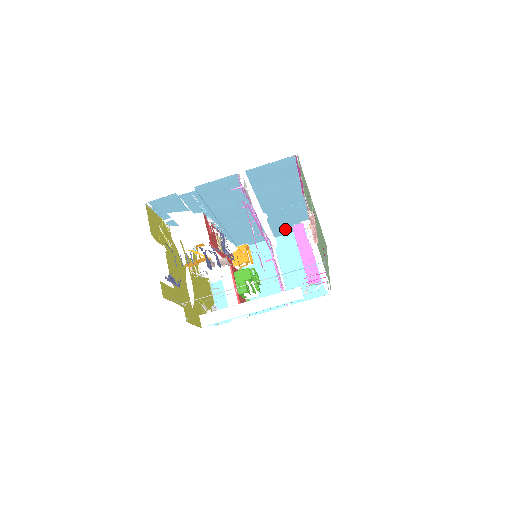
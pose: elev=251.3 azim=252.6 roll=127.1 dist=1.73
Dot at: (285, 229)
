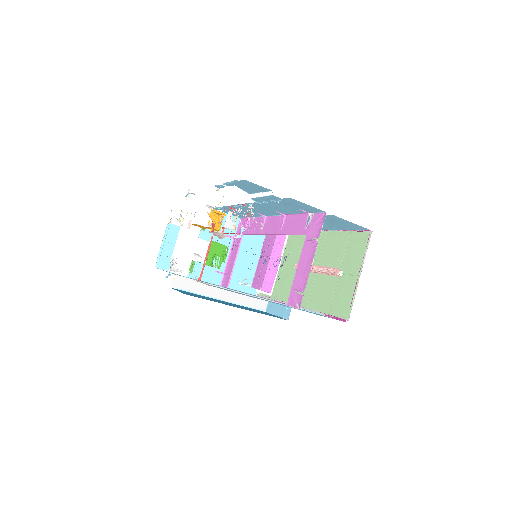
Dot at: occluded
